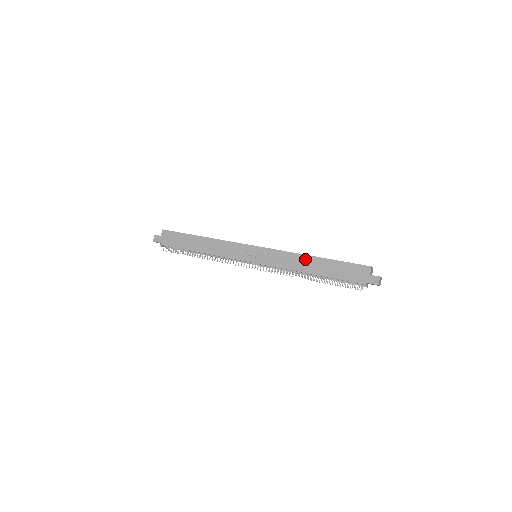
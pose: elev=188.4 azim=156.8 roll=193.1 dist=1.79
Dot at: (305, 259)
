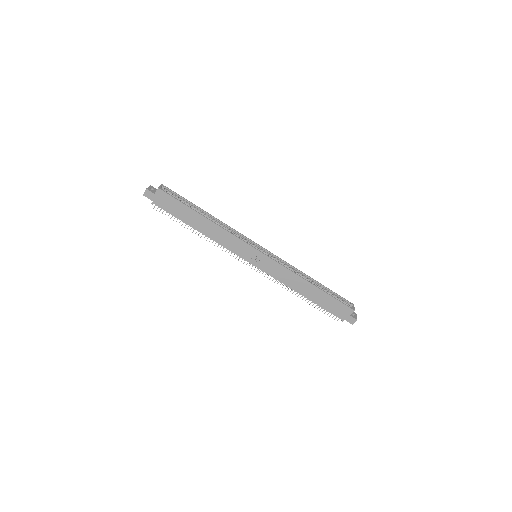
Dot at: (303, 282)
